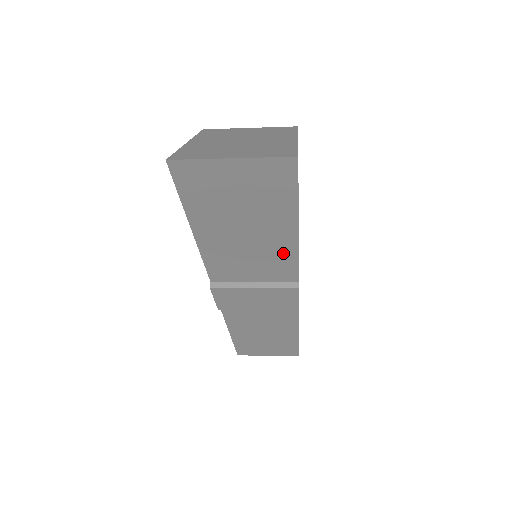
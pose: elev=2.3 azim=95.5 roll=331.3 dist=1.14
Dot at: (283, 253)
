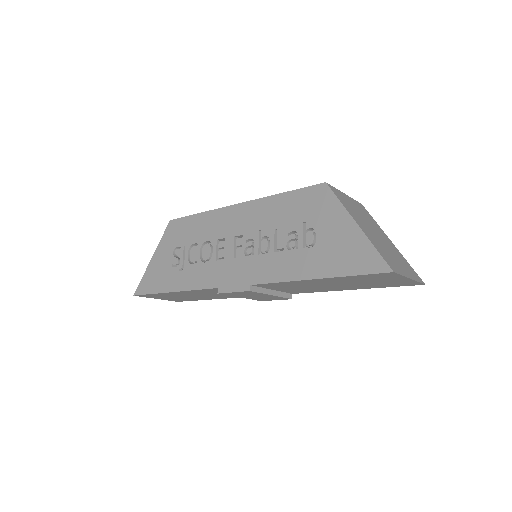
Dot at: (323, 290)
